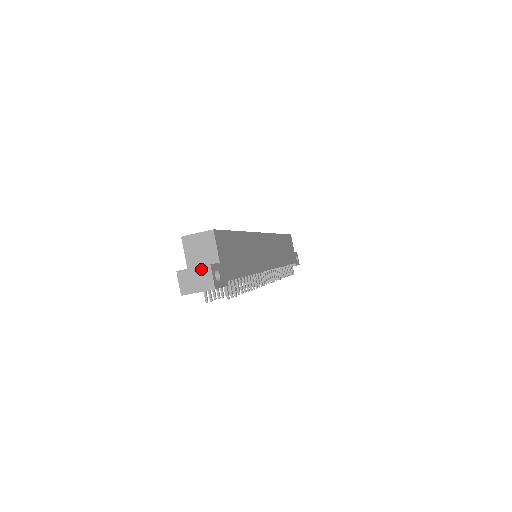
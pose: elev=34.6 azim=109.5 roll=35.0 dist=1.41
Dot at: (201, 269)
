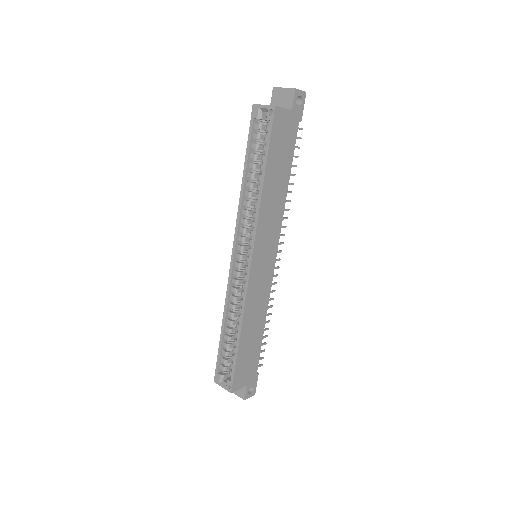
Dot at: (241, 397)
